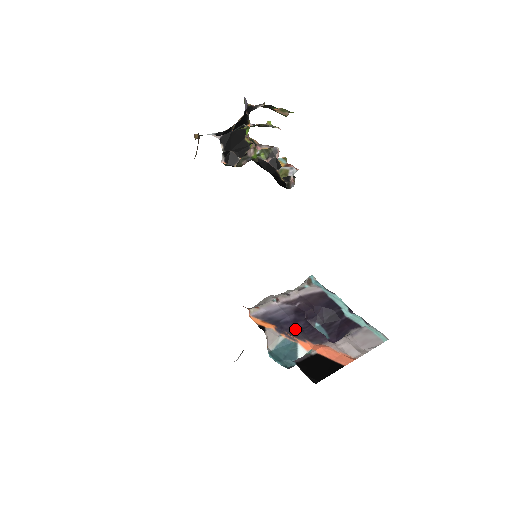
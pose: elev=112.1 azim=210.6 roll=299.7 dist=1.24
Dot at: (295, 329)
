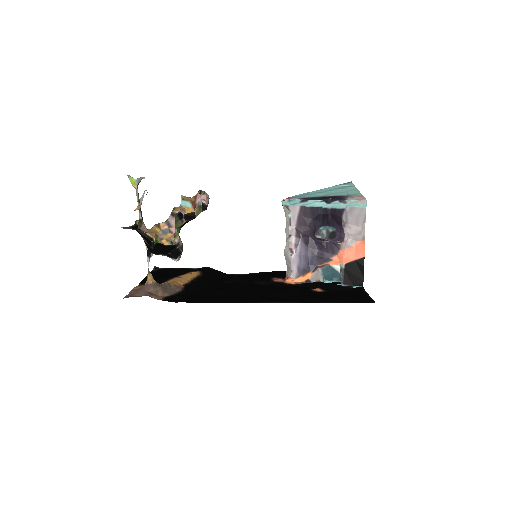
Dot at: (319, 257)
